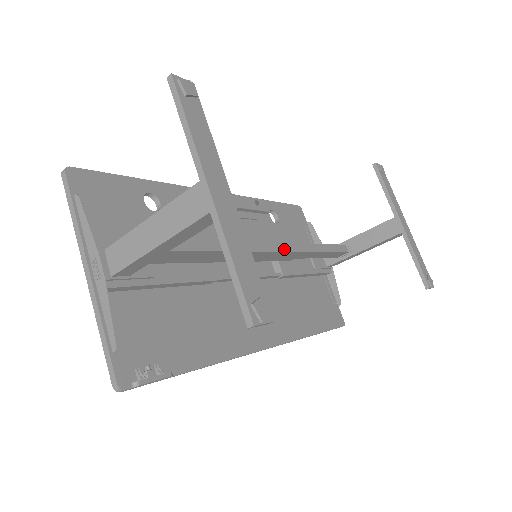
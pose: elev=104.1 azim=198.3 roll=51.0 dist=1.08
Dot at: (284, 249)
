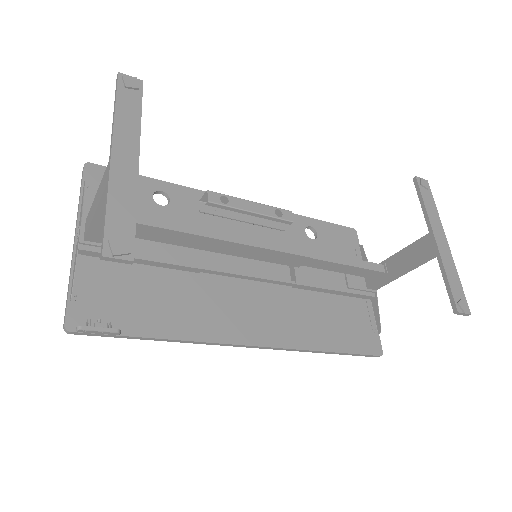
Dot at: (276, 248)
